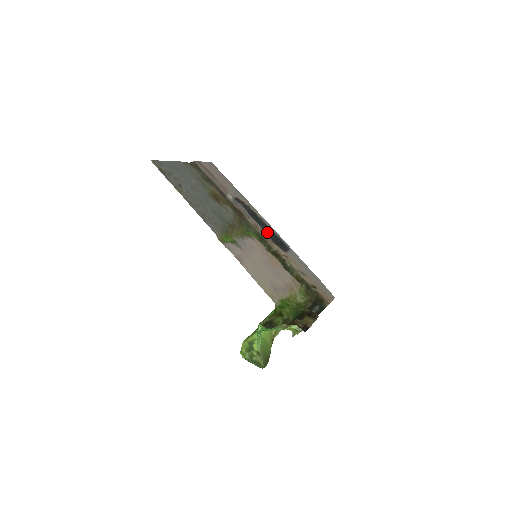
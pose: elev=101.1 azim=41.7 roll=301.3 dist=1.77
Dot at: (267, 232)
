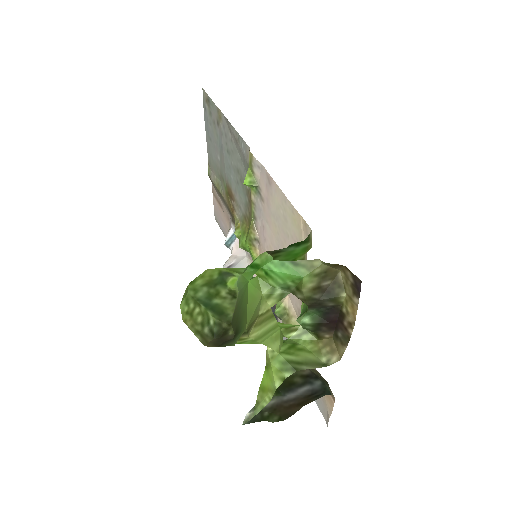
Dot at: occluded
